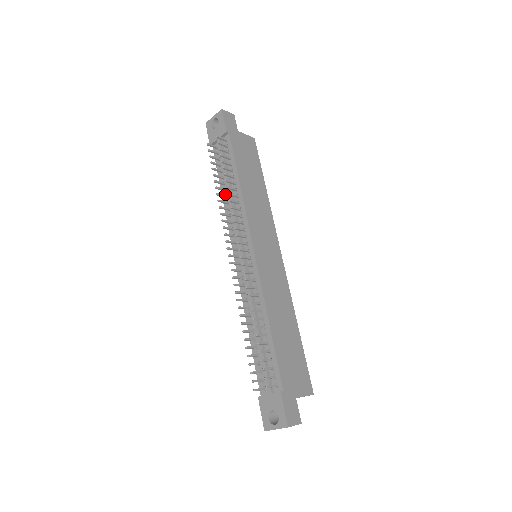
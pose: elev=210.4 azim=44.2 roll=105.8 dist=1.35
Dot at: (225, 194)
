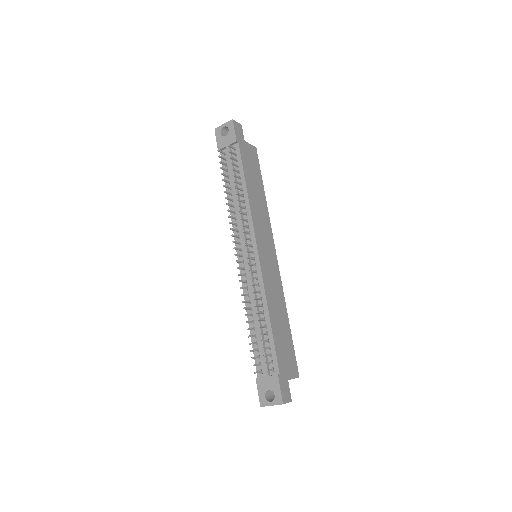
Dot at: (231, 198)
